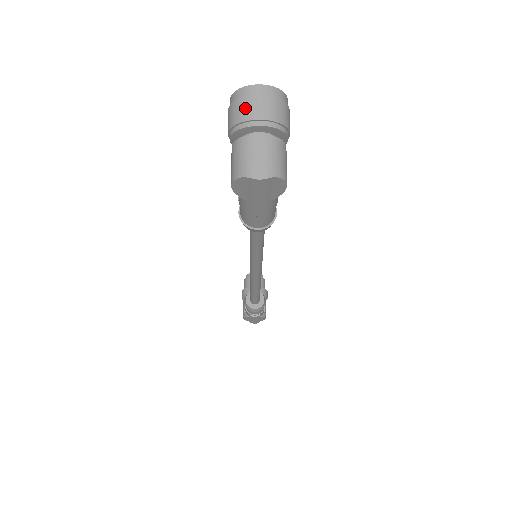
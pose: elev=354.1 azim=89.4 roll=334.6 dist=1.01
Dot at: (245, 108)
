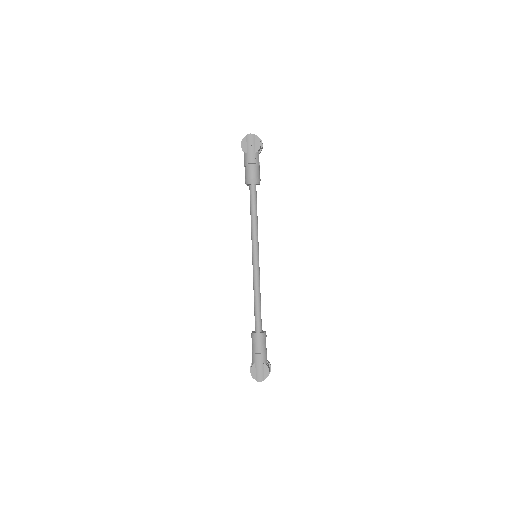
Dot at: occluded
